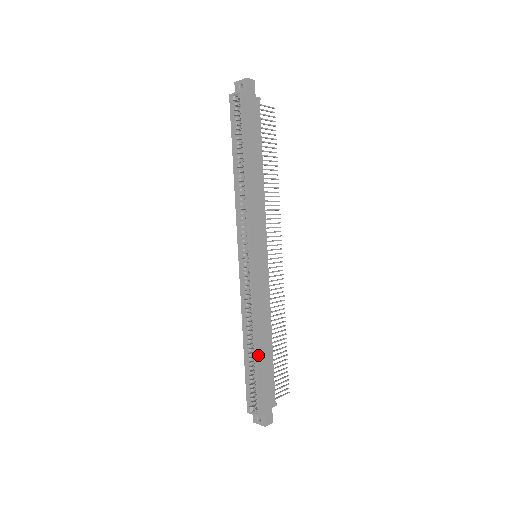
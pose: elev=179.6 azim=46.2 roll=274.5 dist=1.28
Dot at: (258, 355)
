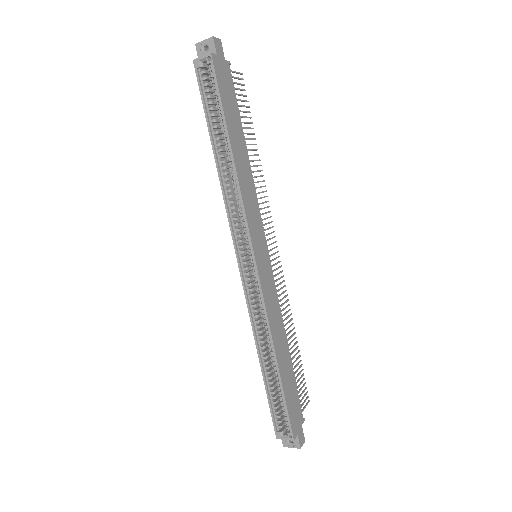
Dot at: (281, 371)
